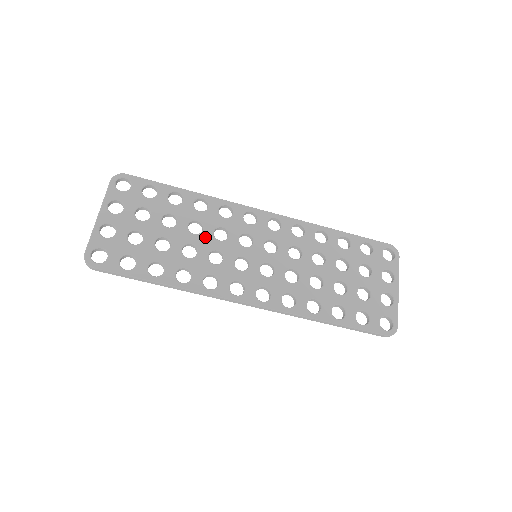
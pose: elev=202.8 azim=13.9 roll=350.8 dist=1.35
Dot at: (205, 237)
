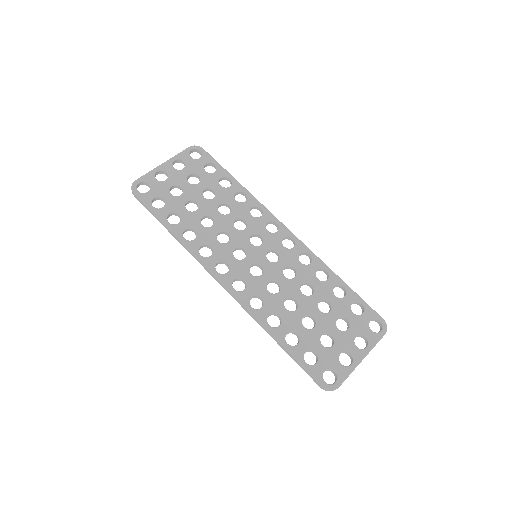
Dot at: (226, 219)
